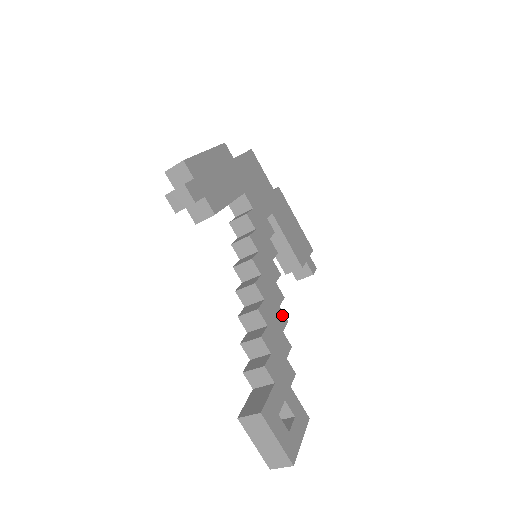
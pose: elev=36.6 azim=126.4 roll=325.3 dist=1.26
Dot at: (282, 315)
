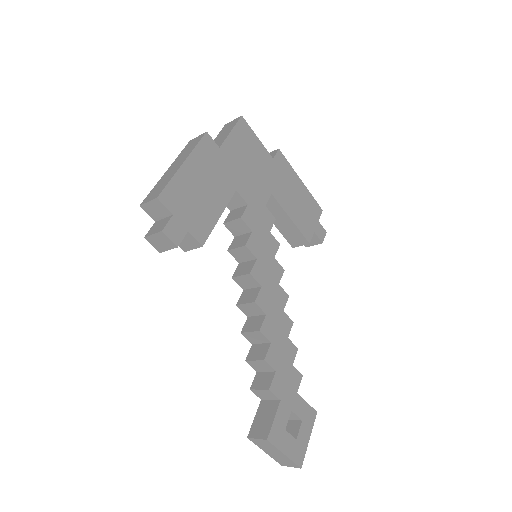
Dot at: (287, 319)
